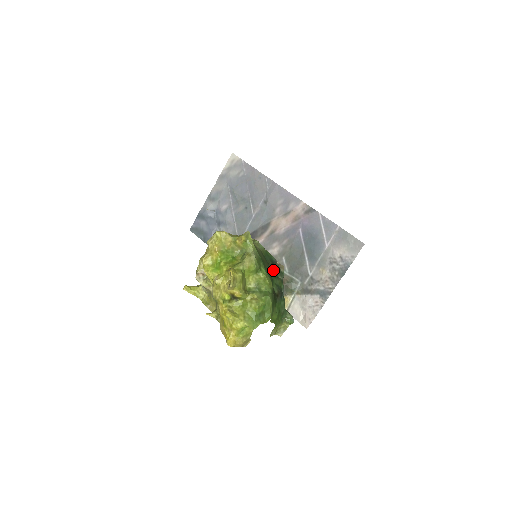
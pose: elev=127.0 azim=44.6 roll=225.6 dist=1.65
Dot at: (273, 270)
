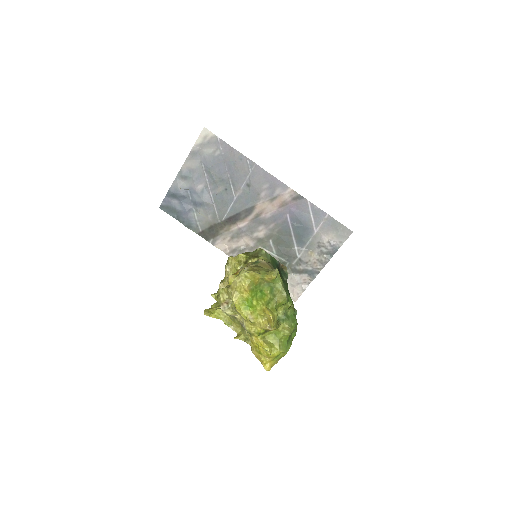
Dot at: (280, 276)
